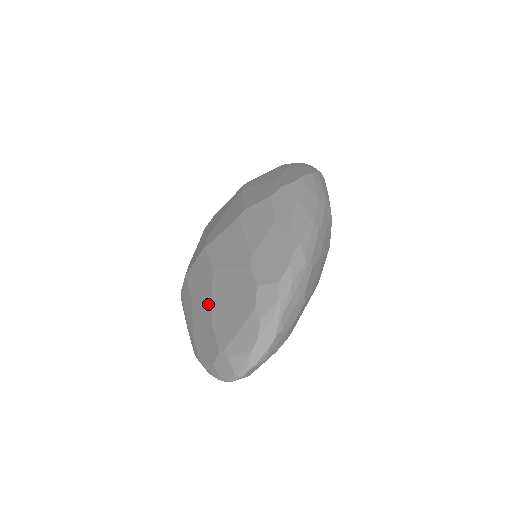
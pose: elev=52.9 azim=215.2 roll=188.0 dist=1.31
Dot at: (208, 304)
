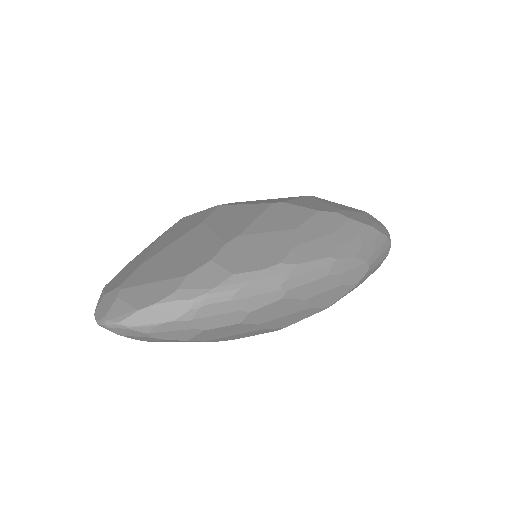
Dot at: (163, 245)
